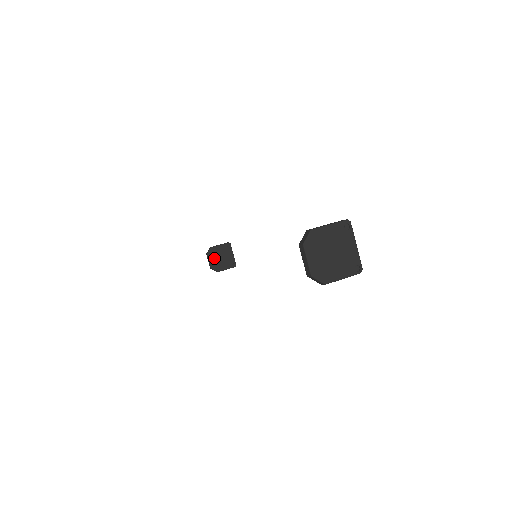
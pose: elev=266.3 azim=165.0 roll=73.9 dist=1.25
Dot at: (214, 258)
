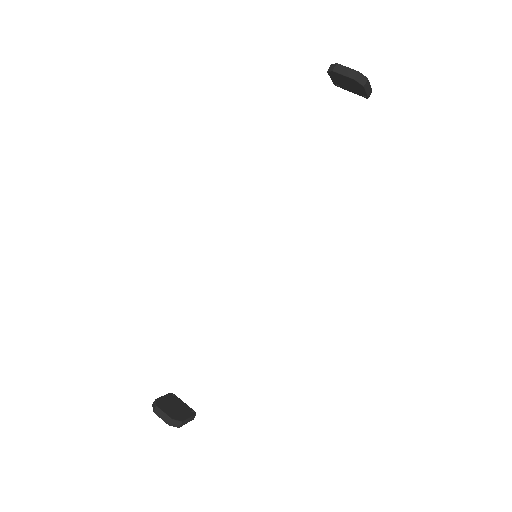
Dot at: (167, 409)
